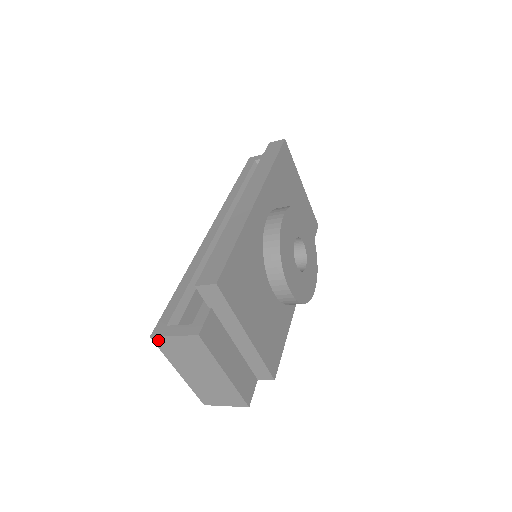
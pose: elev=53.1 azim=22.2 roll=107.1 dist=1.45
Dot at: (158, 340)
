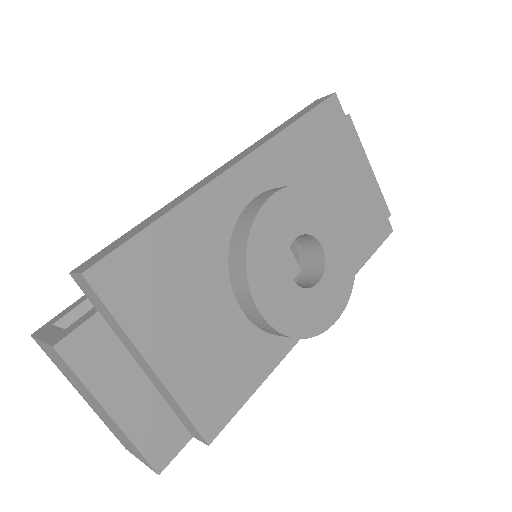
Dot at: (38, 342)
